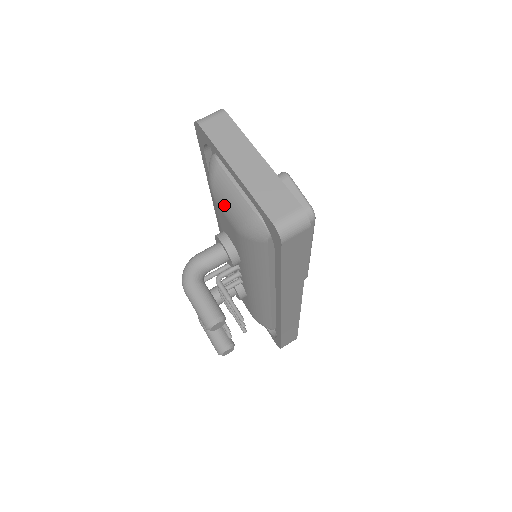
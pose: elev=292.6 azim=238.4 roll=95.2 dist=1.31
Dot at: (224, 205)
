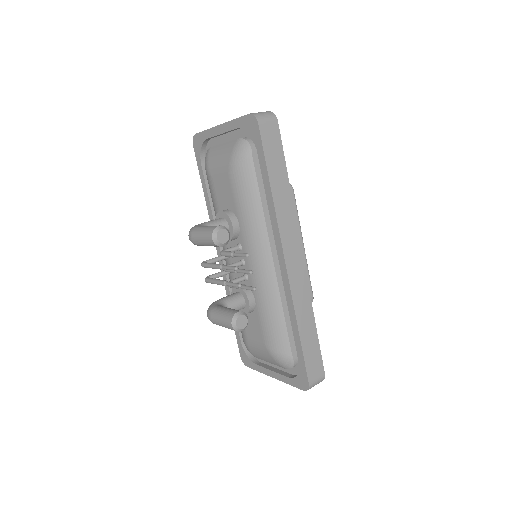
Dot at: (217, 163)
